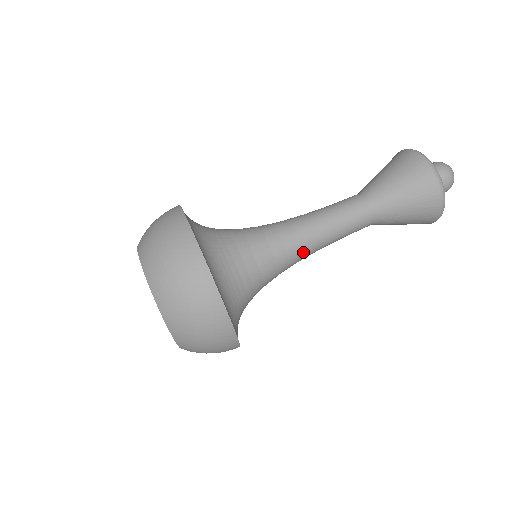
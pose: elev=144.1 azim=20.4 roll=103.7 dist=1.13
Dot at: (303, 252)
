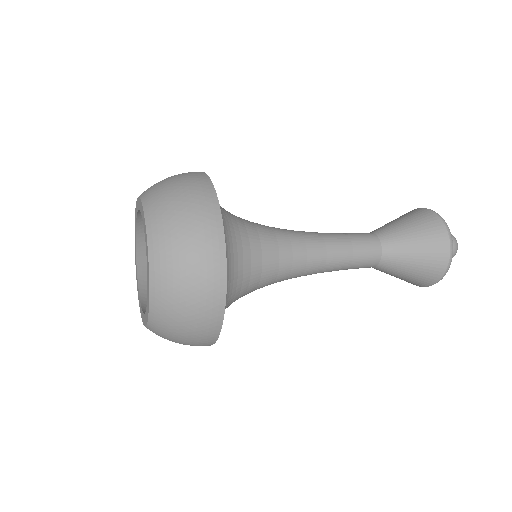
Dot at: (300, 276)
